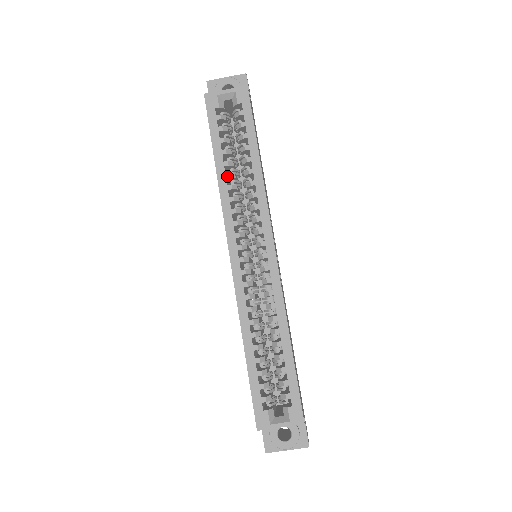
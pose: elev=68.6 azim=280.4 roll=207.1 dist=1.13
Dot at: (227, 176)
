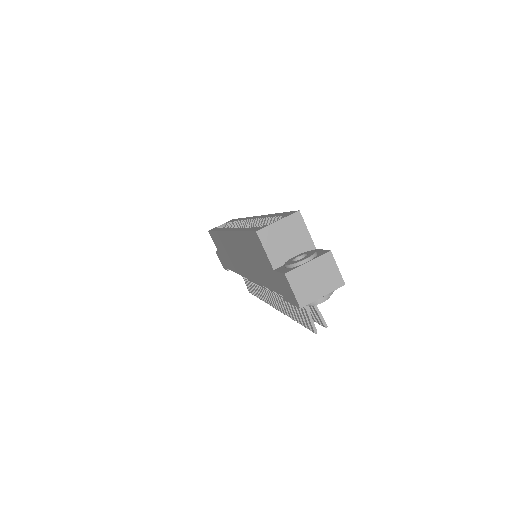
Dot at: occluded
